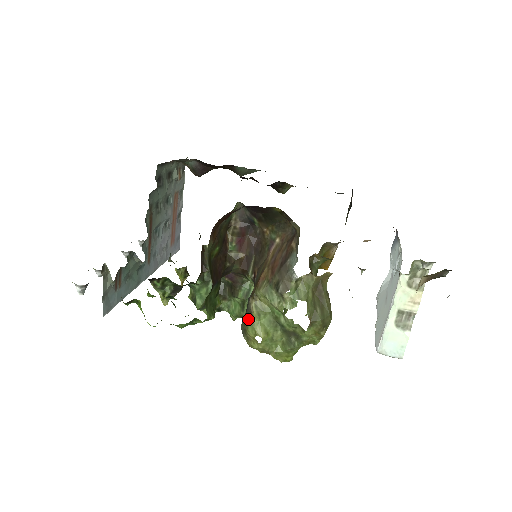
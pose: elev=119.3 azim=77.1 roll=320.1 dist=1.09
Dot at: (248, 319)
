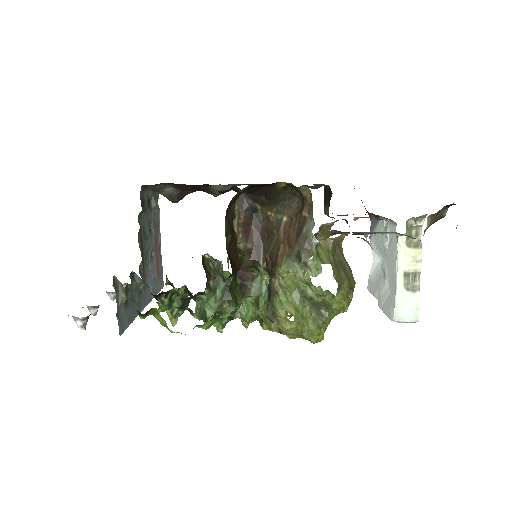
Dot at: (275, 301)
